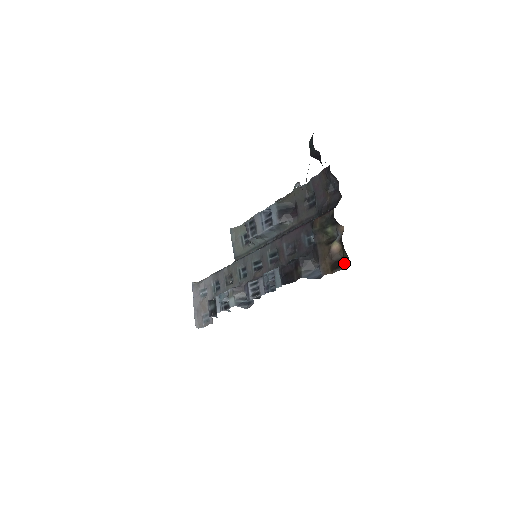
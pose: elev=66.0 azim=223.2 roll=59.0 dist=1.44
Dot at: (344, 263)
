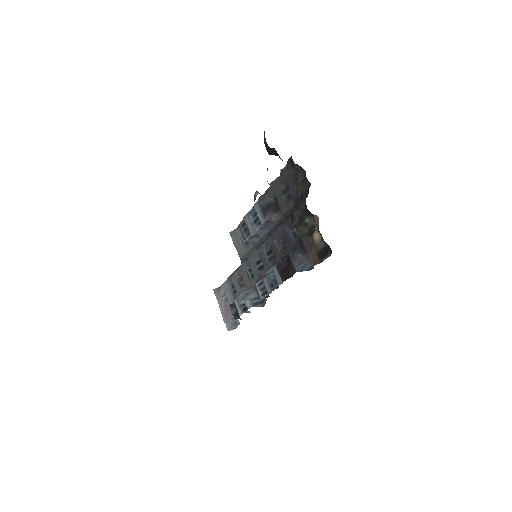
Dot at: (328, 251)
